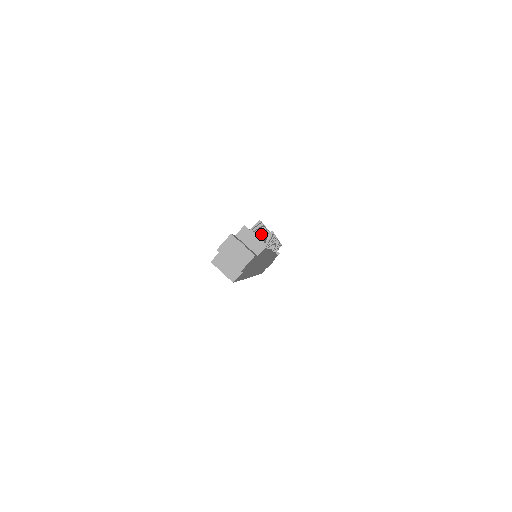
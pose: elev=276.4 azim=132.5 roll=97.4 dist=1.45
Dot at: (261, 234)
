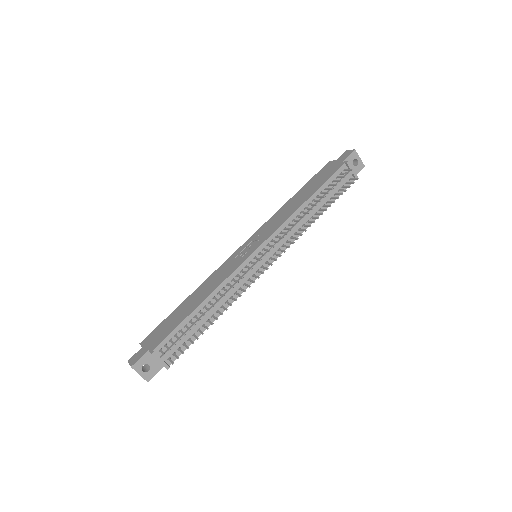
Dot at: (225, 290)
